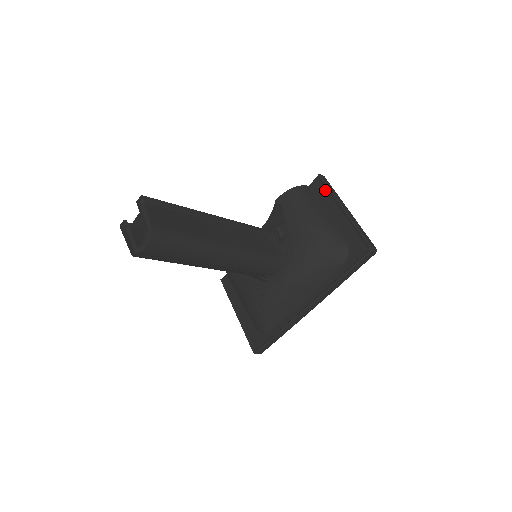
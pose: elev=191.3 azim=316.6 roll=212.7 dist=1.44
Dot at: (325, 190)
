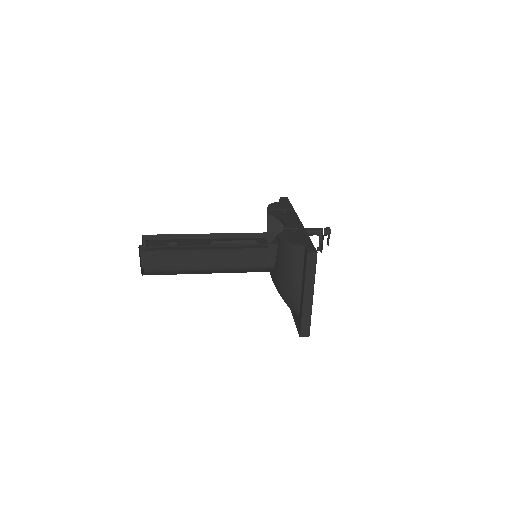
Dot at: (306, 268)
